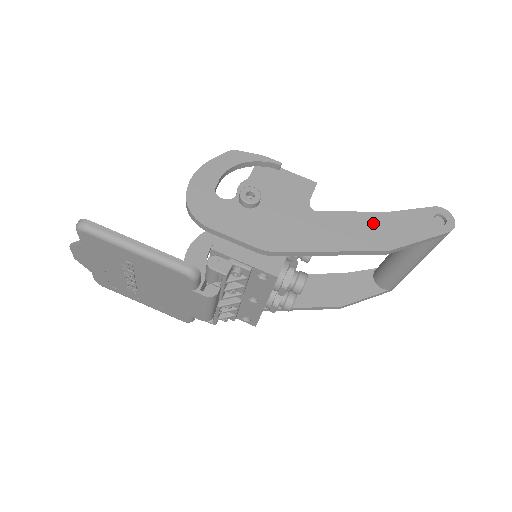
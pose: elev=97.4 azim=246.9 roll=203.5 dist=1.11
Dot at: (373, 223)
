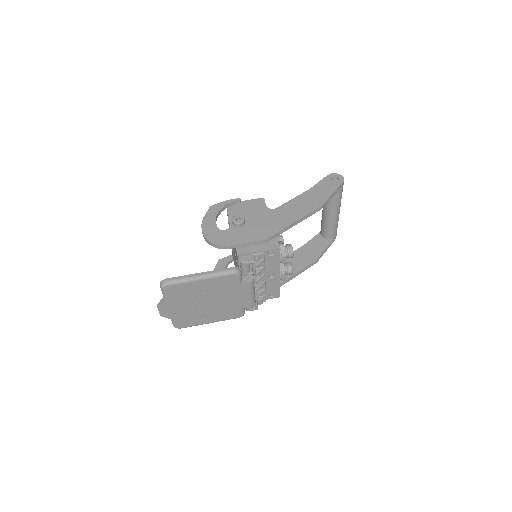
Dot at: (305, 199)
